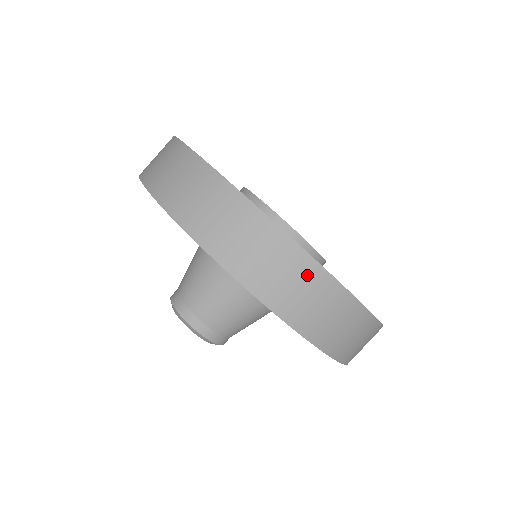
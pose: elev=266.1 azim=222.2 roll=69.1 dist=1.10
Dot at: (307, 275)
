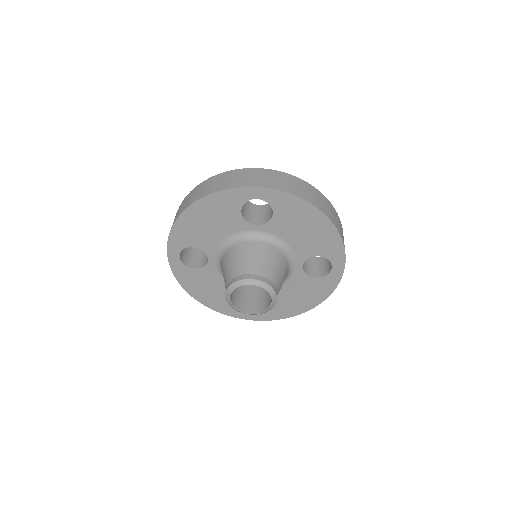
Dot at: (246, 173)
